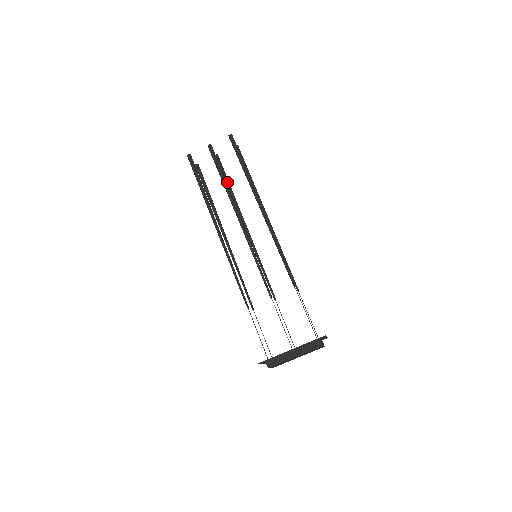
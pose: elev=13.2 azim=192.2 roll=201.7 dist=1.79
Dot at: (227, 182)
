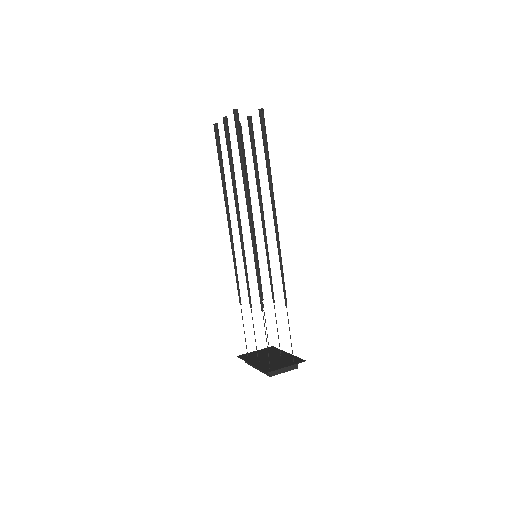
Dot at: (253, 156)
